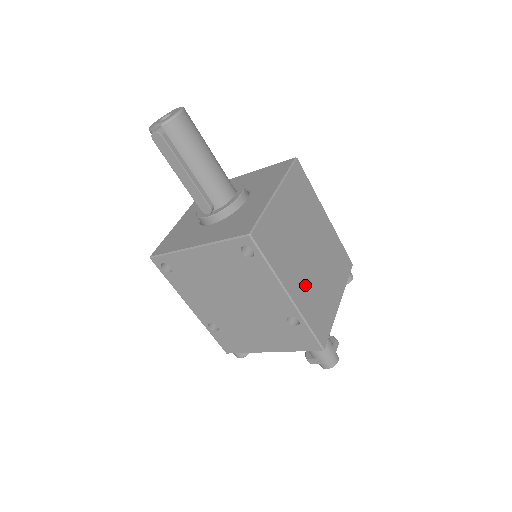
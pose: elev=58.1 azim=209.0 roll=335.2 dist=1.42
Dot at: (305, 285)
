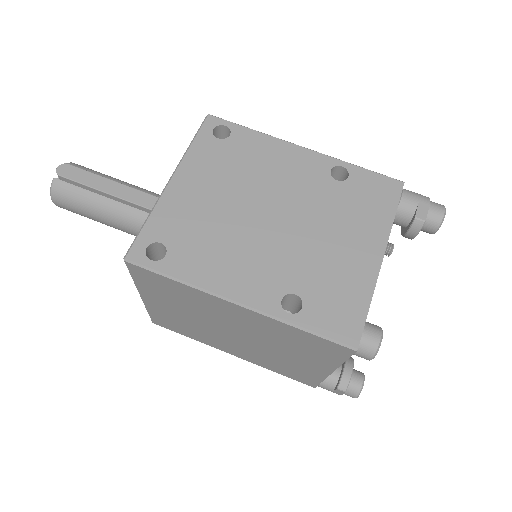
Dot at: occluded
